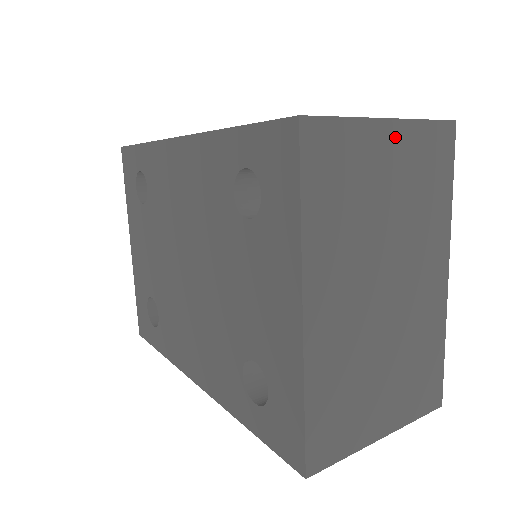
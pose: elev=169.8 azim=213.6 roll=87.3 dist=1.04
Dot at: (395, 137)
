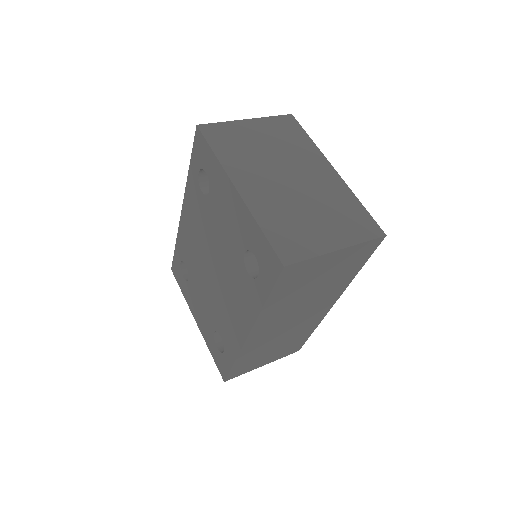
Dot at: (255, 124)
